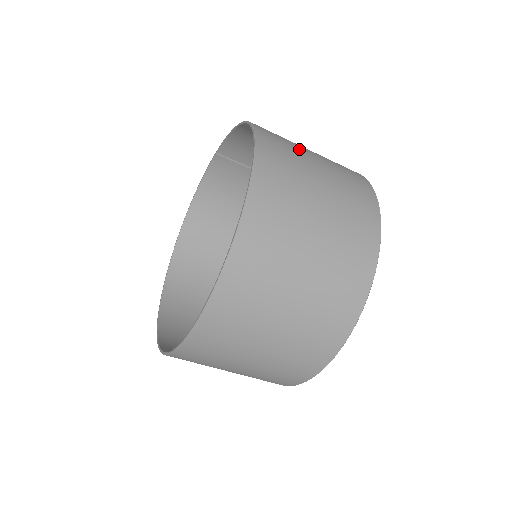
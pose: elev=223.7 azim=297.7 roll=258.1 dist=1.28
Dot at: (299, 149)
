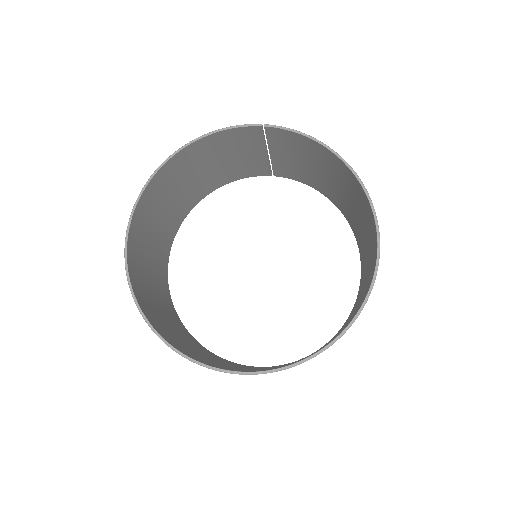
Dot at: occluded
